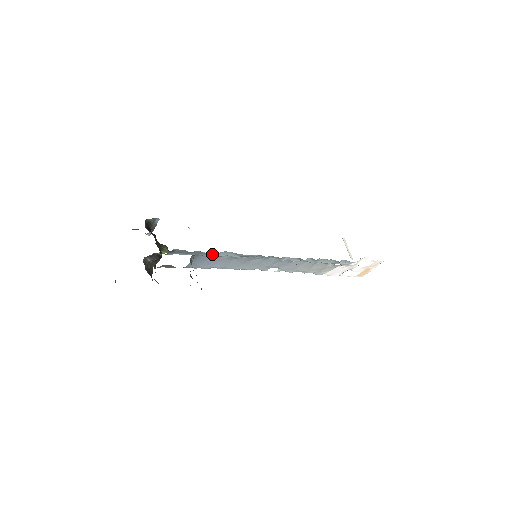
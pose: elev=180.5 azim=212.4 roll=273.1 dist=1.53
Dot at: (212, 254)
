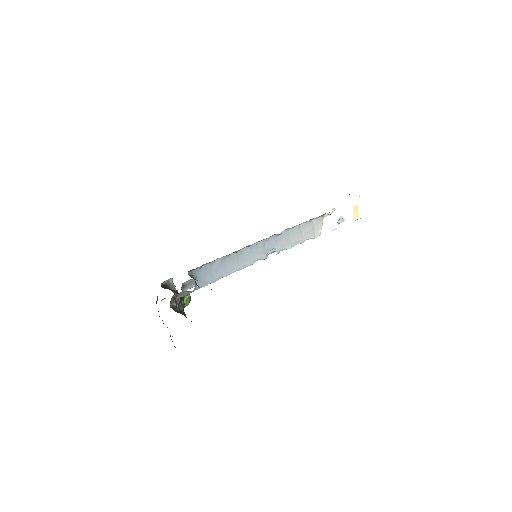
Dot at: occluded
